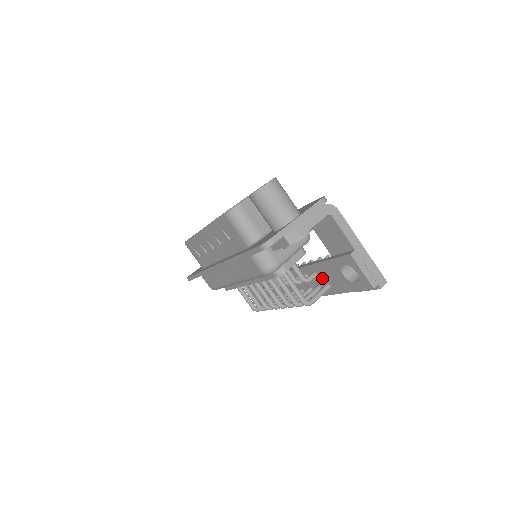
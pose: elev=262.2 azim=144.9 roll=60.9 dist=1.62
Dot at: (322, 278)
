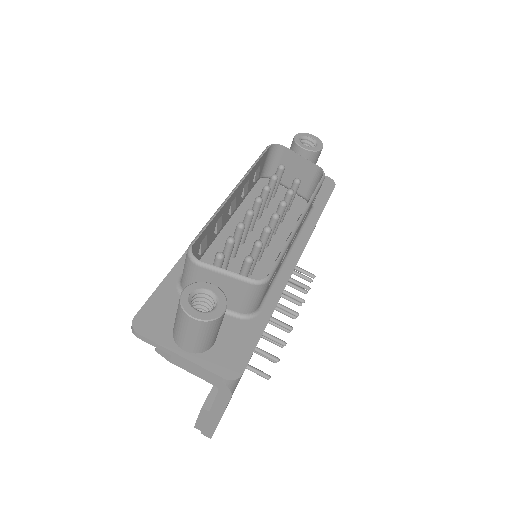
Dot at: occluded
